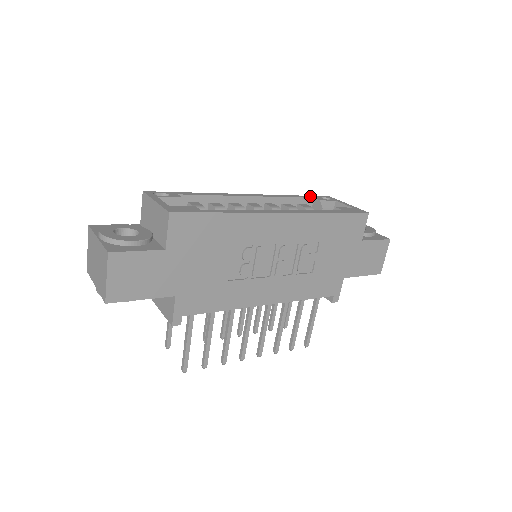
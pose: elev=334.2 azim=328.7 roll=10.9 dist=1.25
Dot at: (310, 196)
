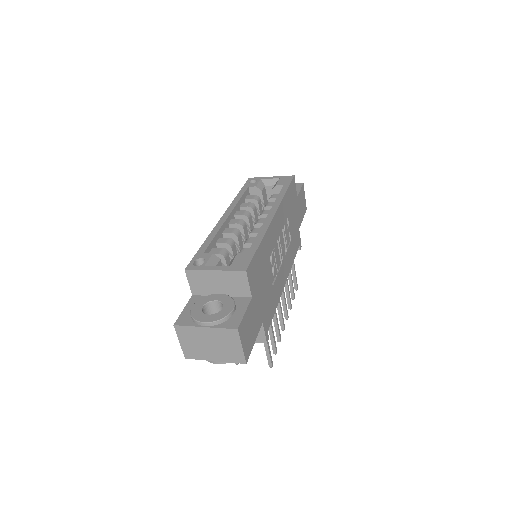
Dot at: (244, 187)
